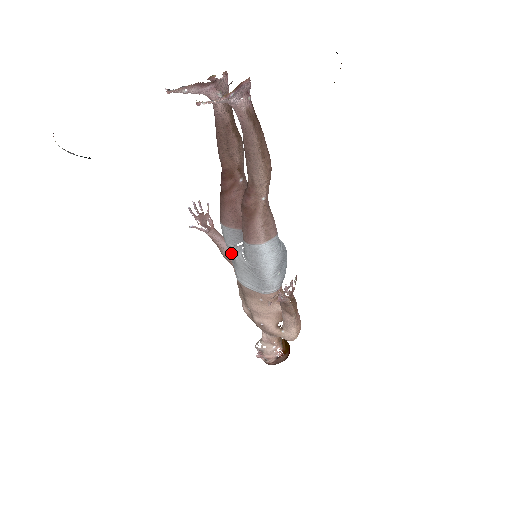
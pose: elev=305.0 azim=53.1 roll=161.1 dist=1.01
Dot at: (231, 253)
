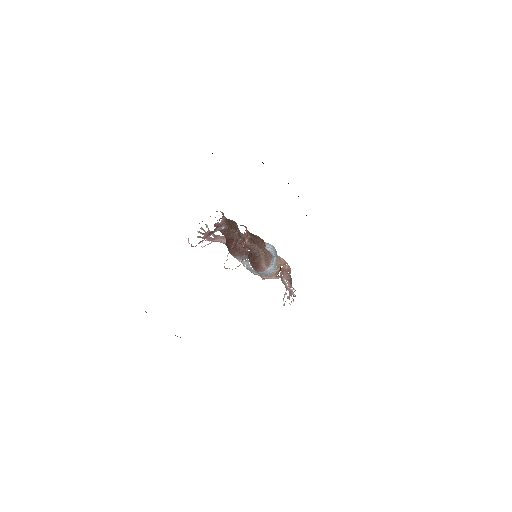
Dot at: occluded
